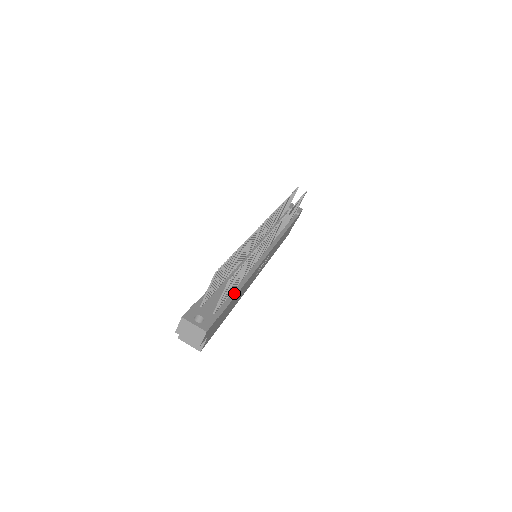
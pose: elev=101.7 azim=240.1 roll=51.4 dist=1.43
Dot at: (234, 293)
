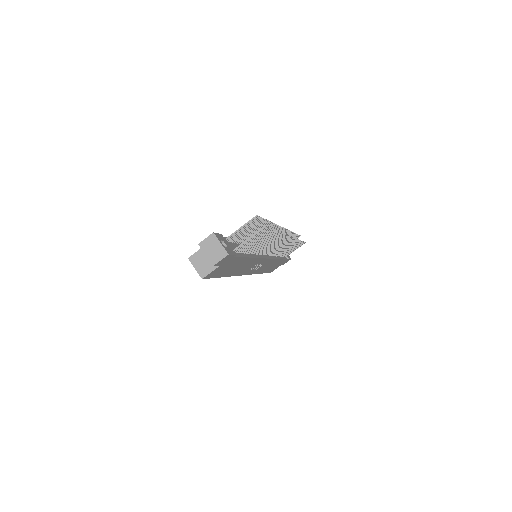
Dot at: (246, 255)
